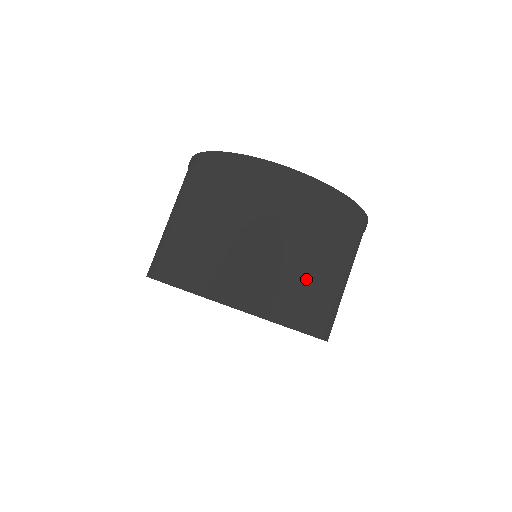
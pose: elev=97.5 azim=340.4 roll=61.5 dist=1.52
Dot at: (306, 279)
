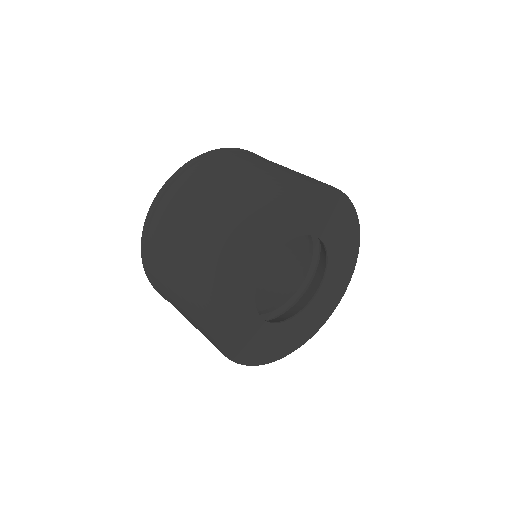
Dot at: occluded
